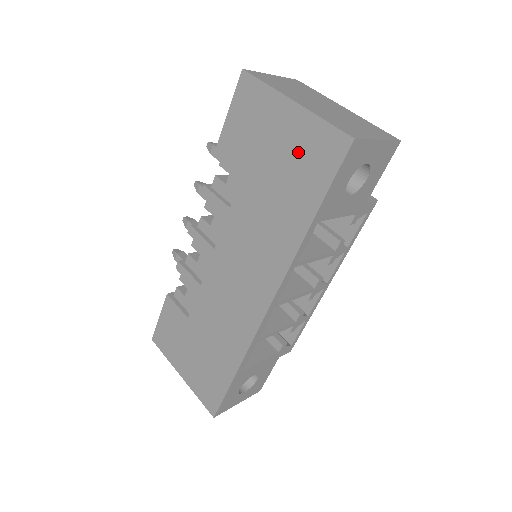
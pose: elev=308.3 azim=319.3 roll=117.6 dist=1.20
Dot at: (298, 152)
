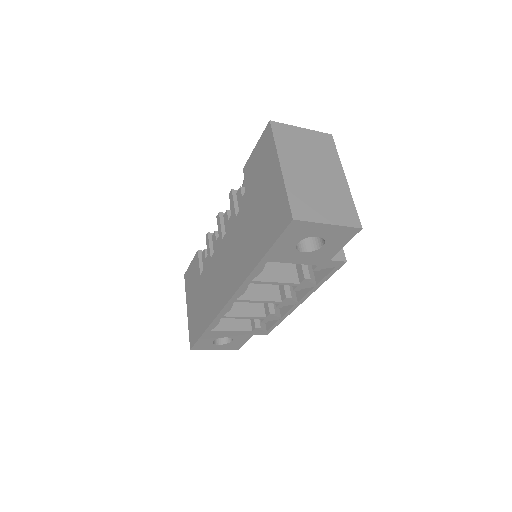
Dot at: (271, 205)
